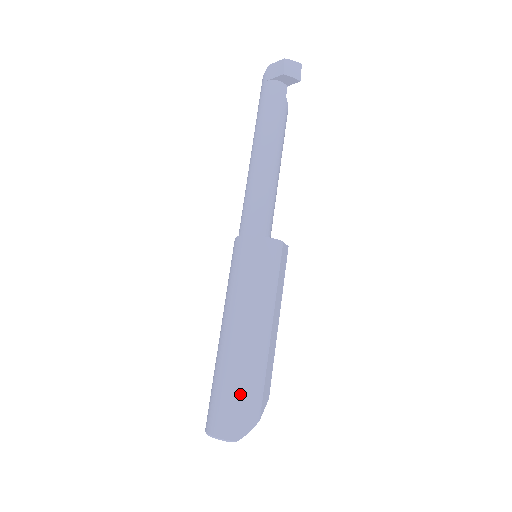
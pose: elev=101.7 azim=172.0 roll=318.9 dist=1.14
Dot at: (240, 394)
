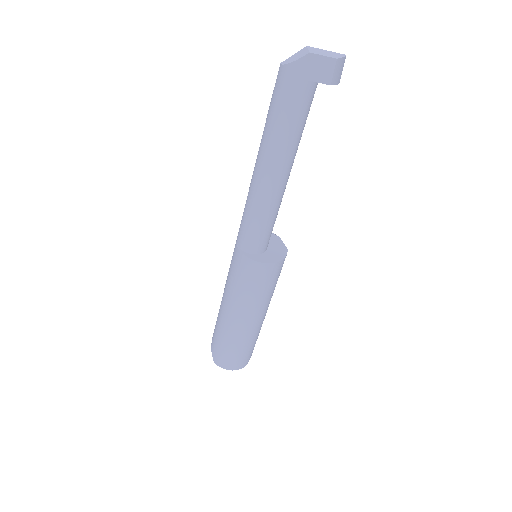
Dot at: (251, 348)
